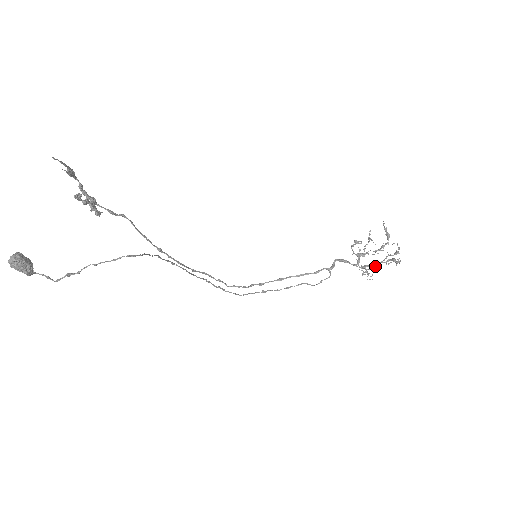
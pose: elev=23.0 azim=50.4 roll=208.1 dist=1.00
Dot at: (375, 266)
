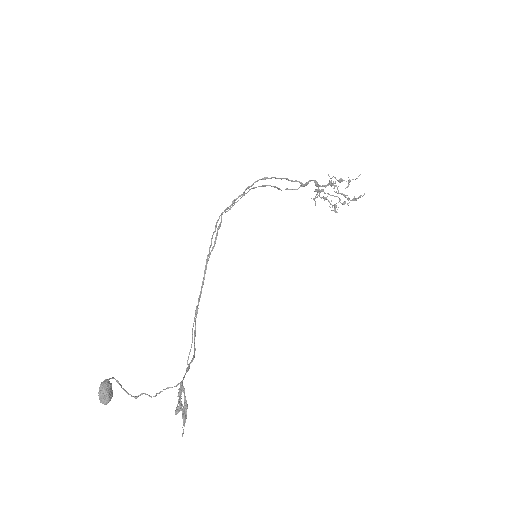
Dot at: occluded
